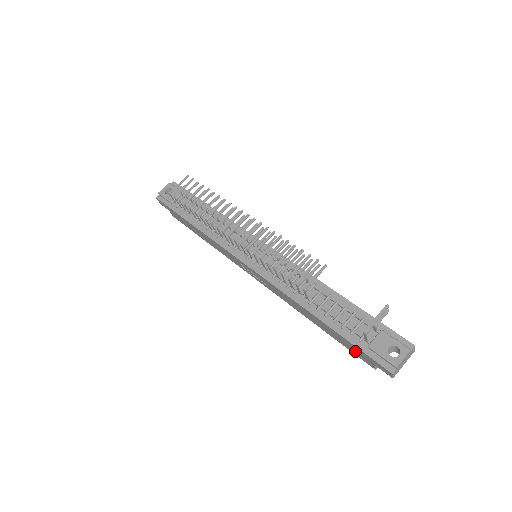
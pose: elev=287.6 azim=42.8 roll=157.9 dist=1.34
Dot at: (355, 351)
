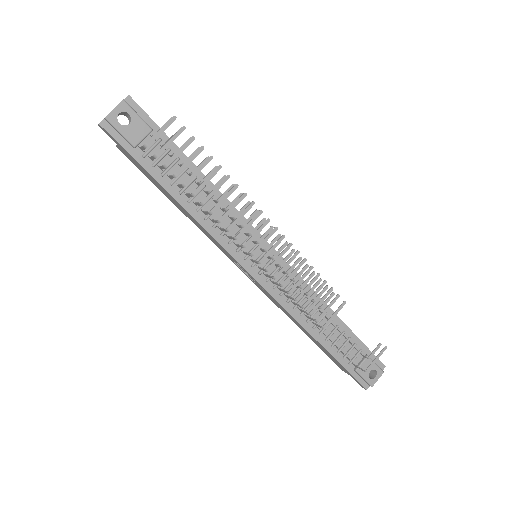
Dot at: (336, 362)
